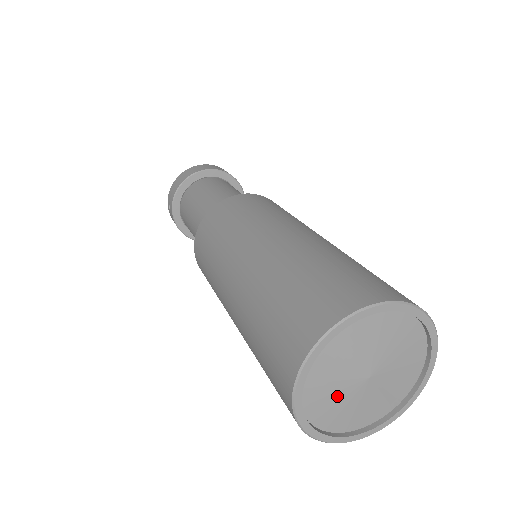
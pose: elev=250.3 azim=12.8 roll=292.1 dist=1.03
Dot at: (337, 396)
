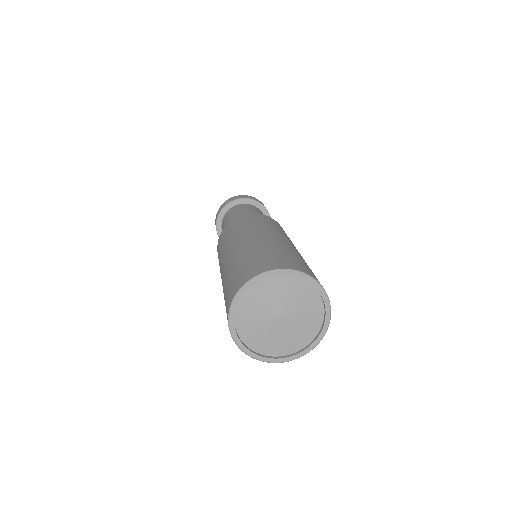
Dot at: (260, 308)
